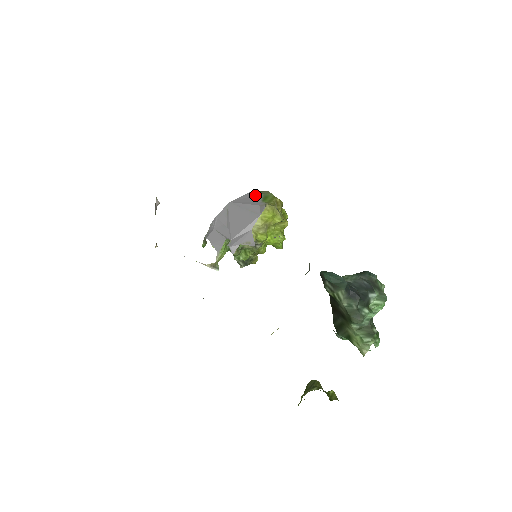
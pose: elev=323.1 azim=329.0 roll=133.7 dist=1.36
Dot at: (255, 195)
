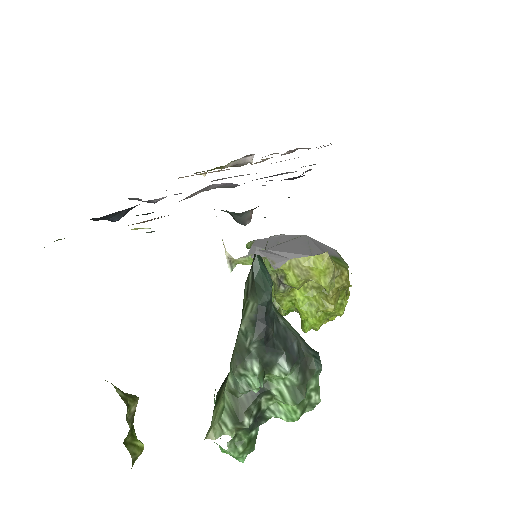
Dot at: (333, 252)
